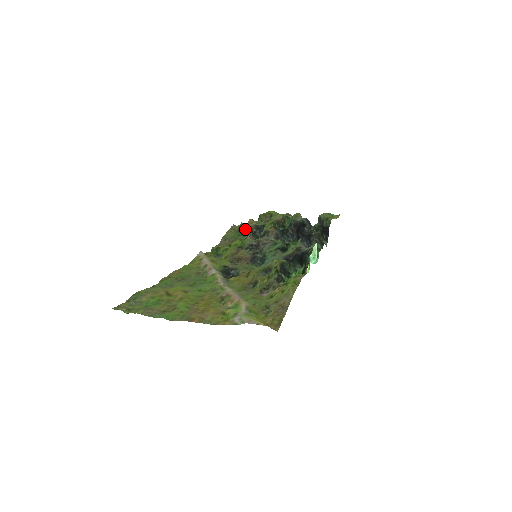
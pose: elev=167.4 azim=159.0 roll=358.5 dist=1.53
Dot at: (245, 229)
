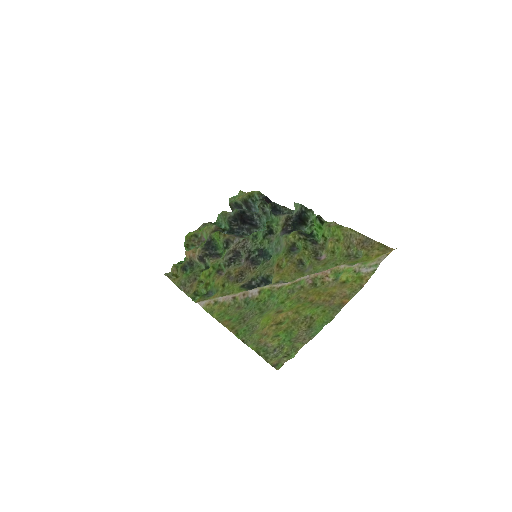
Dot at: (191, 262)
